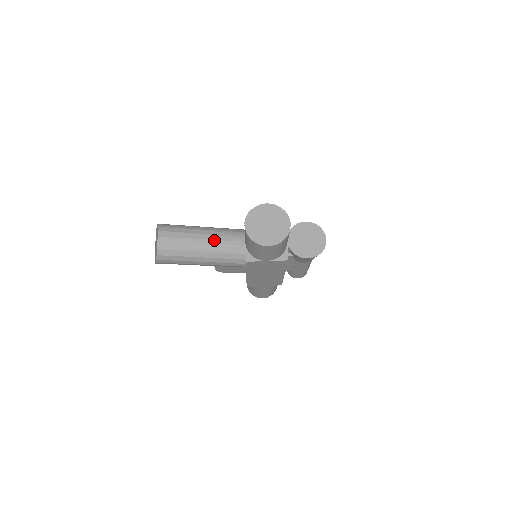
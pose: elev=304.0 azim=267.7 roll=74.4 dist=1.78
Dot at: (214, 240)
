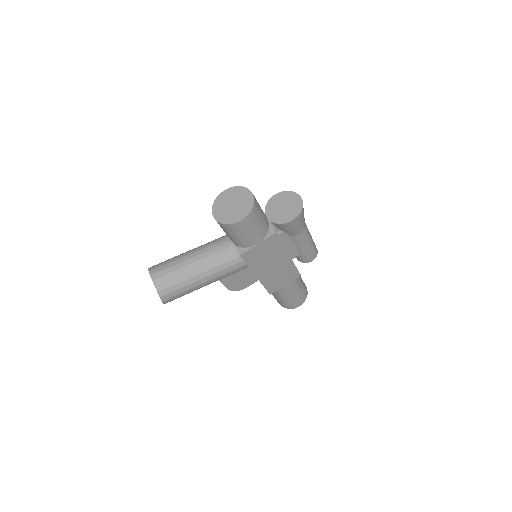
Dot at: (202, 253)
